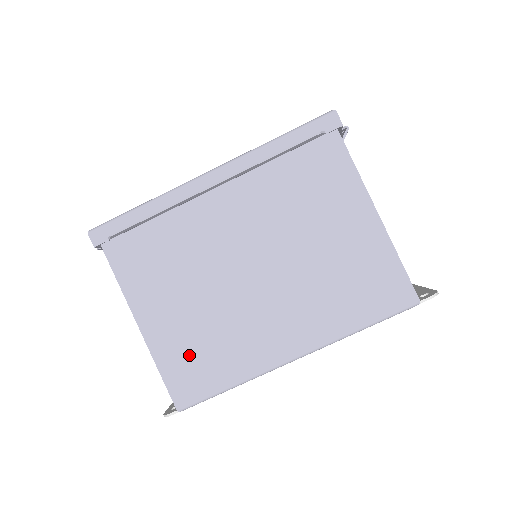
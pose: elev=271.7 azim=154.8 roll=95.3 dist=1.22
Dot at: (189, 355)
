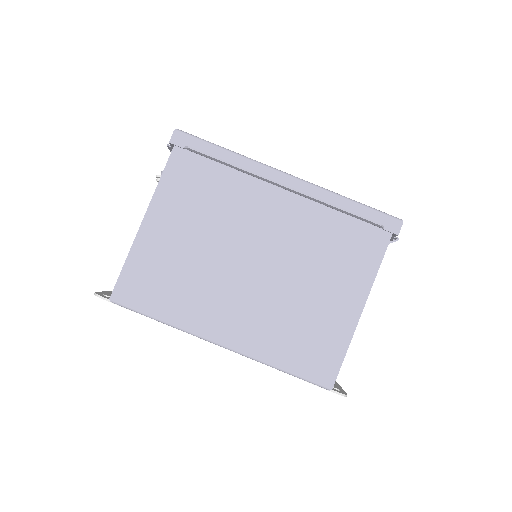
Dot at: (156, 272)
